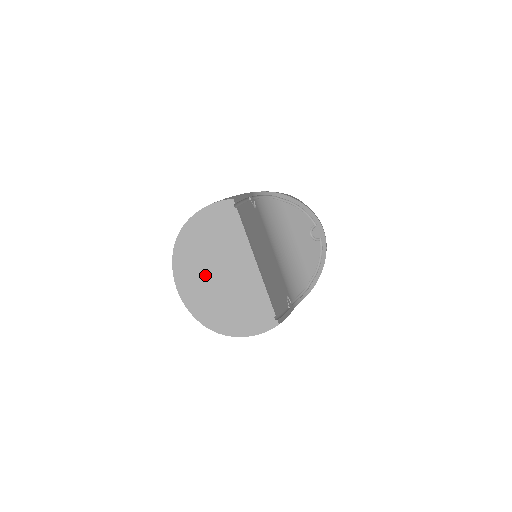
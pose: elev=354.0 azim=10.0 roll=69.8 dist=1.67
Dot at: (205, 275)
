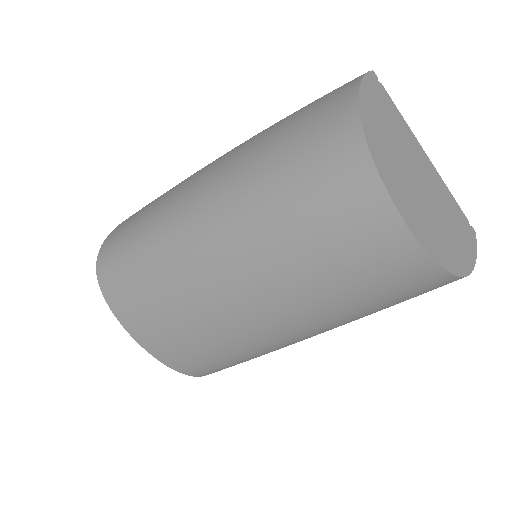
Dot at: (414, 191)
